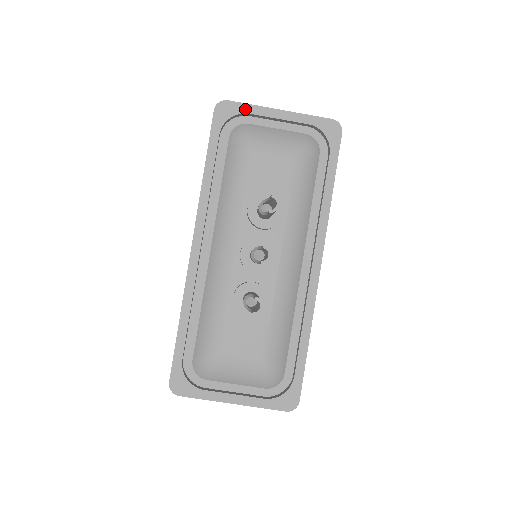
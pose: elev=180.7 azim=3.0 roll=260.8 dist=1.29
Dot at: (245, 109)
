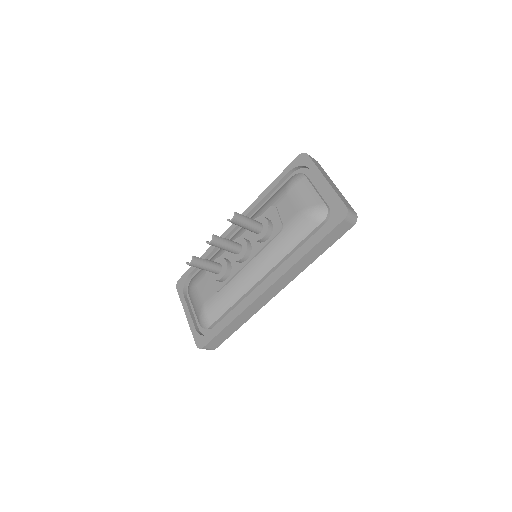
Dot at: (311, 166)
